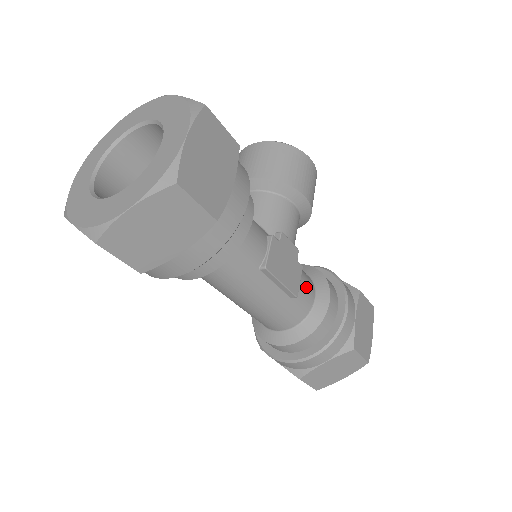
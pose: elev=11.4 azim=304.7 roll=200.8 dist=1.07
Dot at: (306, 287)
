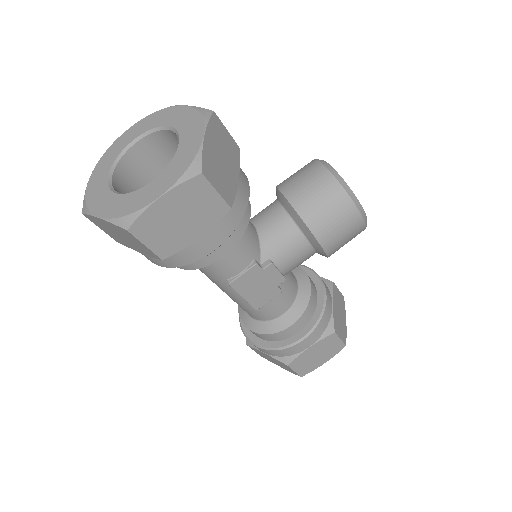
Dot at: (277, 305)
